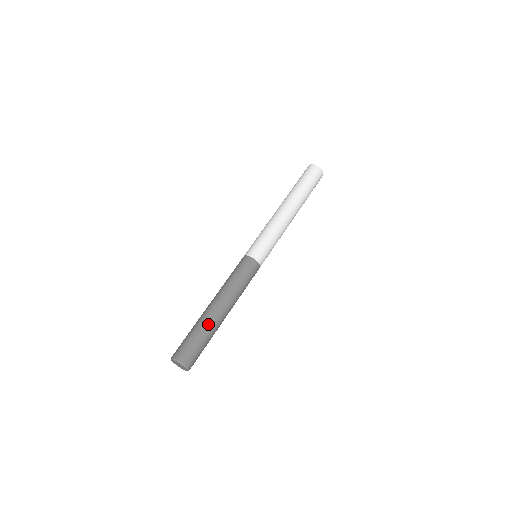
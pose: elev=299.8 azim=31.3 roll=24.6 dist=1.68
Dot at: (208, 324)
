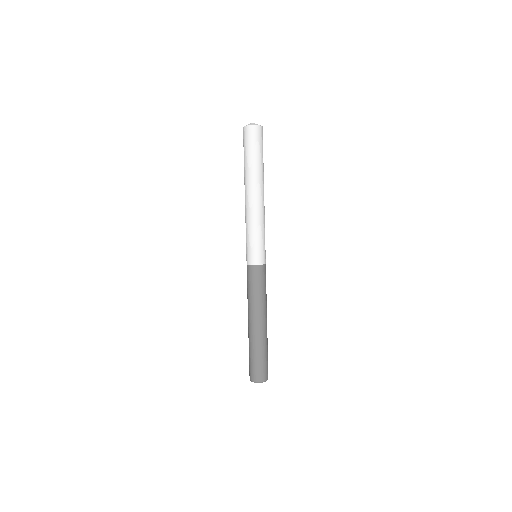
Dot at: (258, 343)
